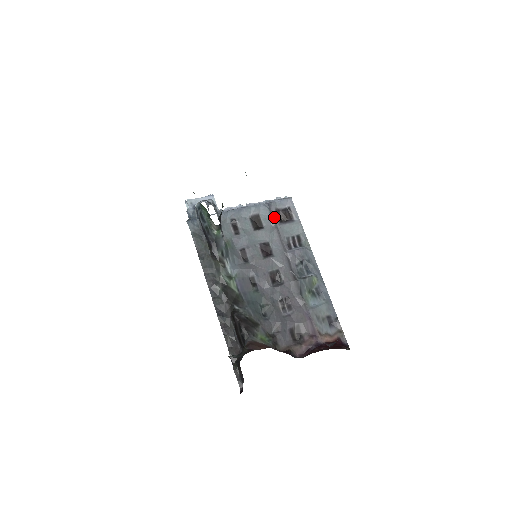
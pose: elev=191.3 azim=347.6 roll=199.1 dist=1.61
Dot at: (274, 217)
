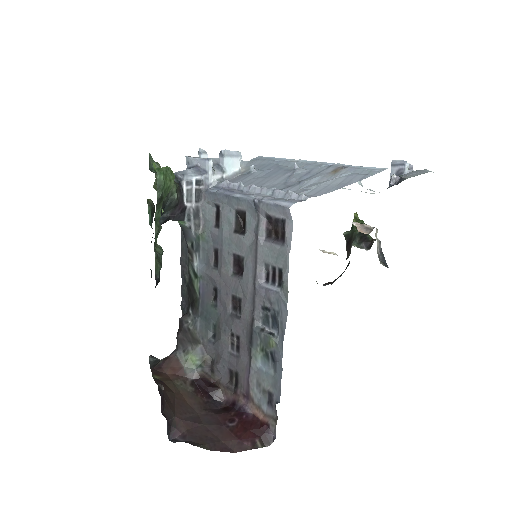
Dot at: (259, 226)
